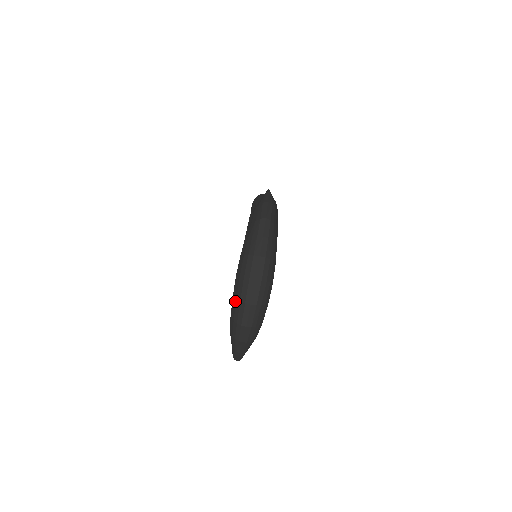
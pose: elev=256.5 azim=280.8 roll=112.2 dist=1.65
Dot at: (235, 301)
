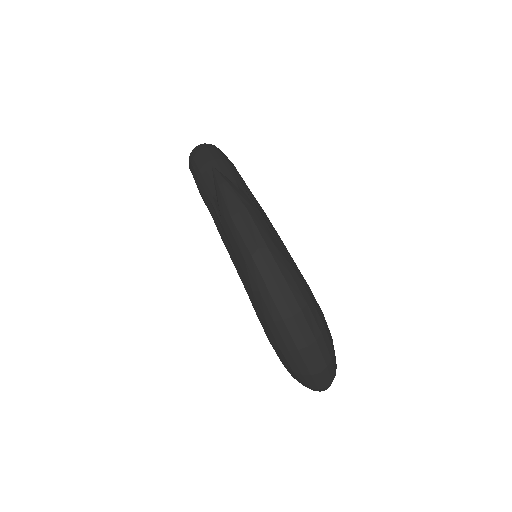
Dot at: (292, 372)
